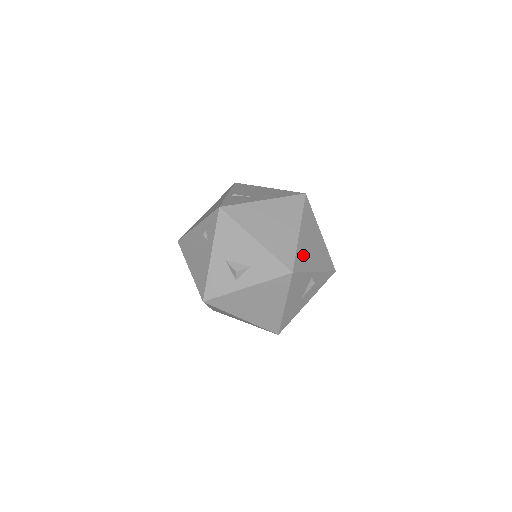
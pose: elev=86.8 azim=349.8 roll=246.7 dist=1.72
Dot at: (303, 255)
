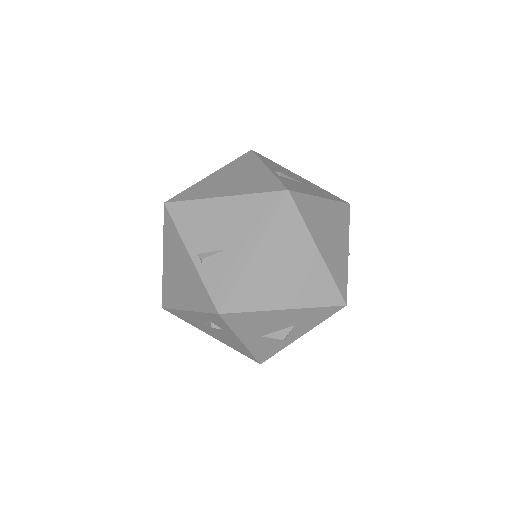
Dot at: (336, 265)
